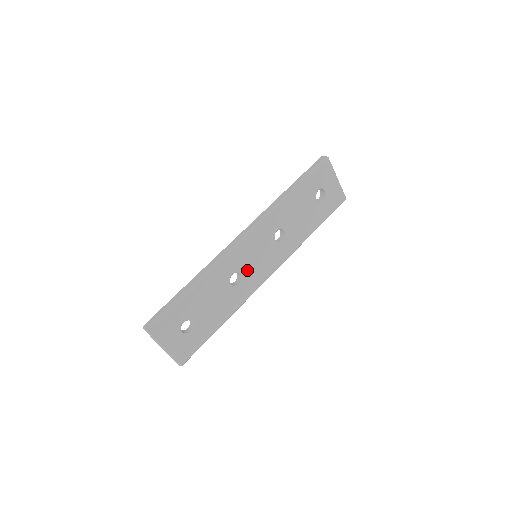
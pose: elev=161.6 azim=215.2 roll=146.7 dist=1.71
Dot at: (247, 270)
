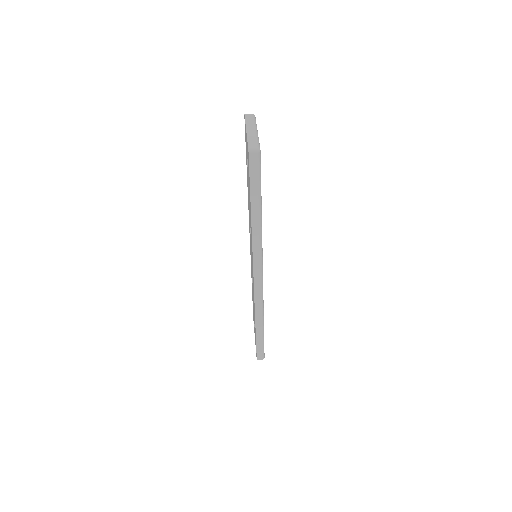
Dot at: occluded
